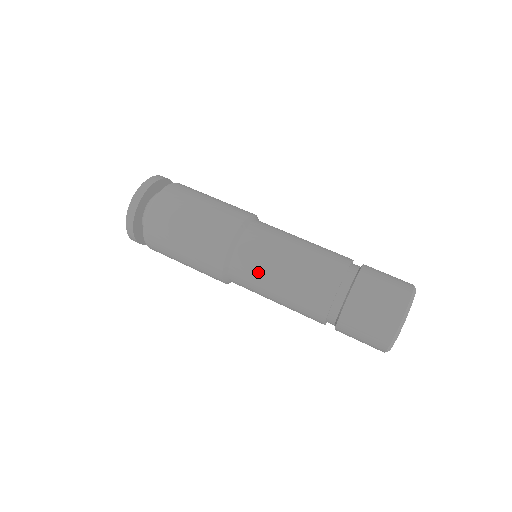
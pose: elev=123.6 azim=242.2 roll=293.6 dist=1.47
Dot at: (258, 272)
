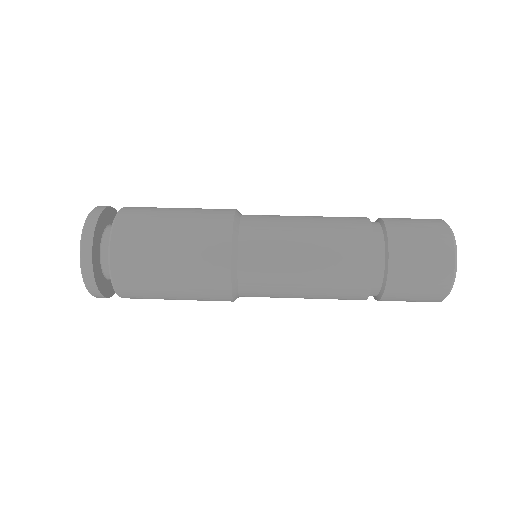
Dot at: (277, 223)
